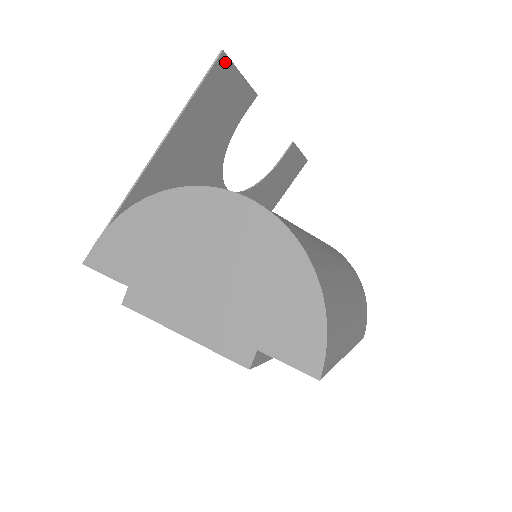
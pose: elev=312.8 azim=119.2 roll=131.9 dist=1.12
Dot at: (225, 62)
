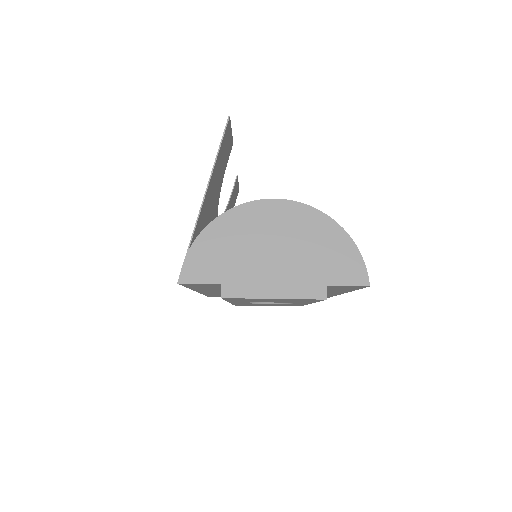
Dot at: (229, 123)
